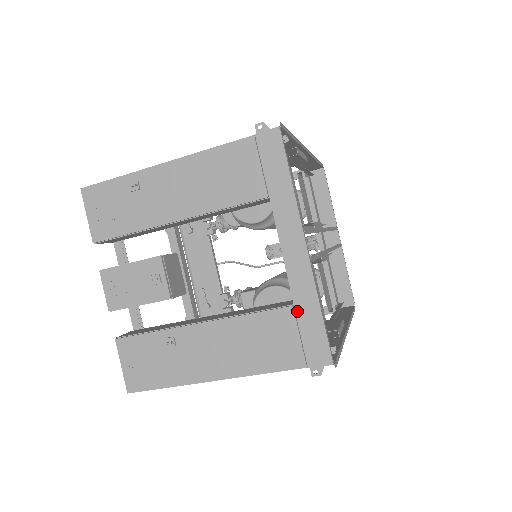
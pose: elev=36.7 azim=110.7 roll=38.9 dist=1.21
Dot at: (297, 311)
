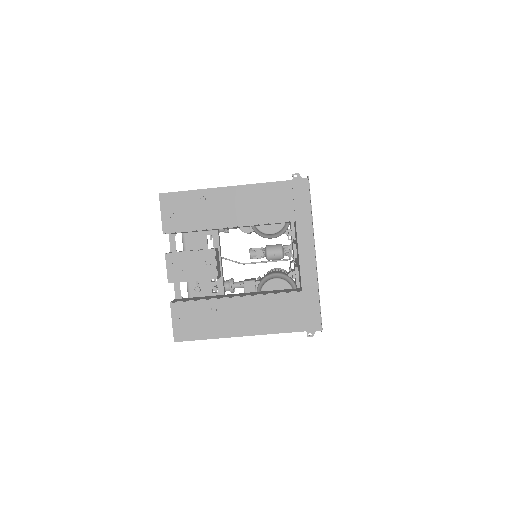
Dot at: (303, 295)
